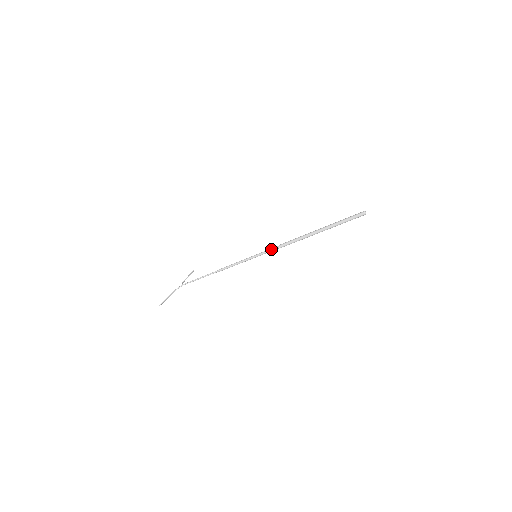
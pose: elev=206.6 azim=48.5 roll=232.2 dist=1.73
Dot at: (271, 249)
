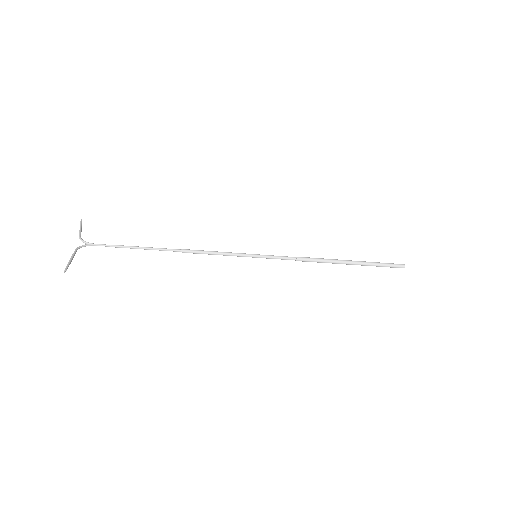
Dot at: (284, 257)
